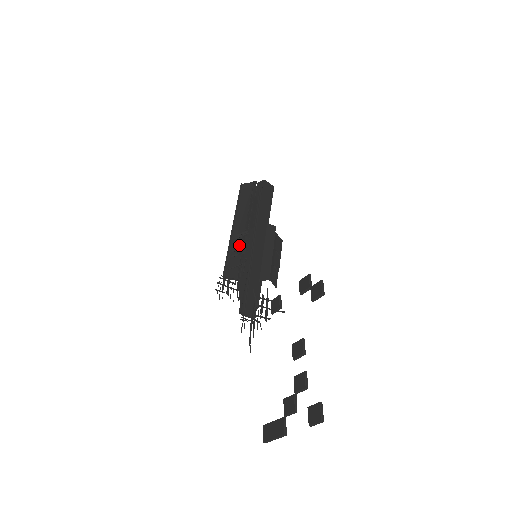
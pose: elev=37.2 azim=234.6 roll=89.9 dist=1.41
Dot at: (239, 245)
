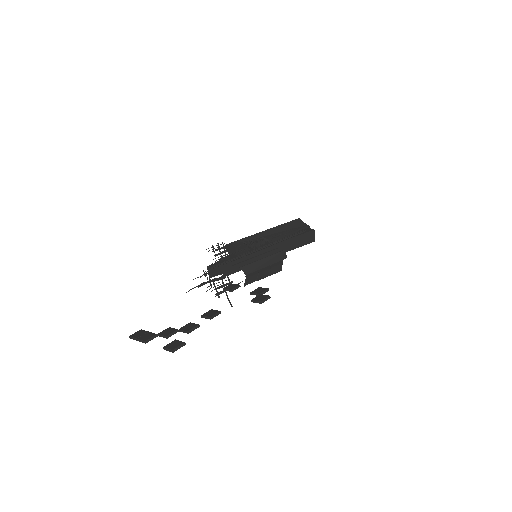
Dot at: occluded
